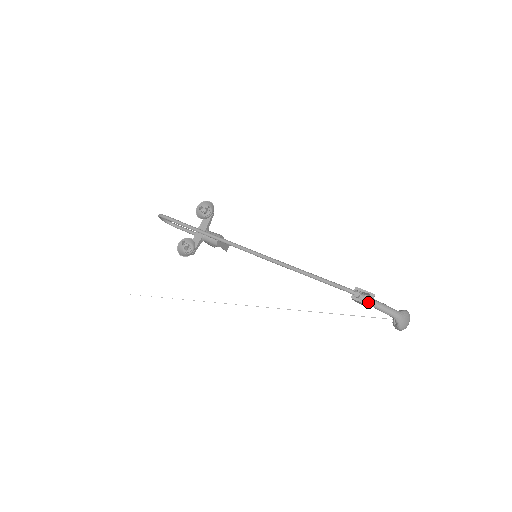
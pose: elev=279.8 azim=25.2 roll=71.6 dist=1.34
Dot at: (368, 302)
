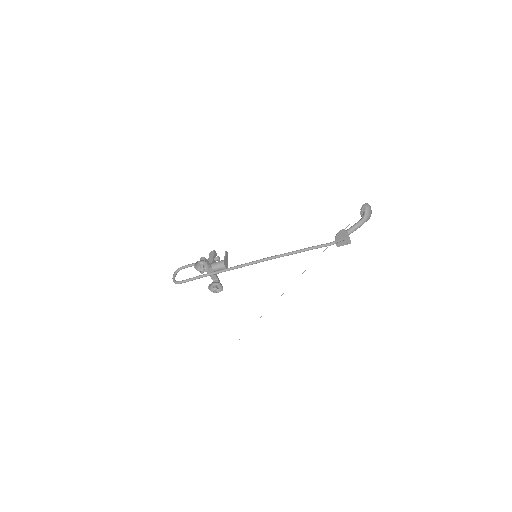
Dot at: (349, 243)
